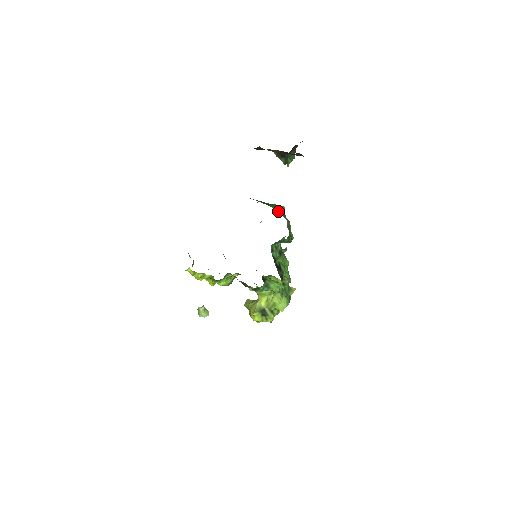
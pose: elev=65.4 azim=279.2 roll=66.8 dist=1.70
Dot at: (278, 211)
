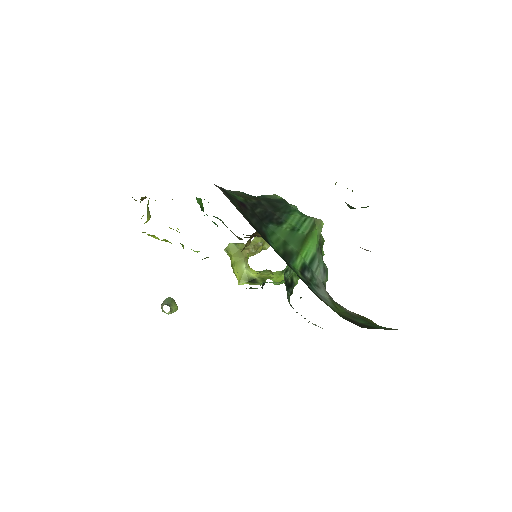
Dot at: (313, 262)
